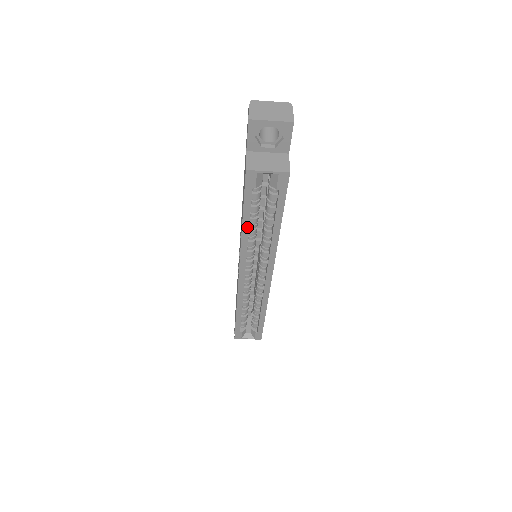
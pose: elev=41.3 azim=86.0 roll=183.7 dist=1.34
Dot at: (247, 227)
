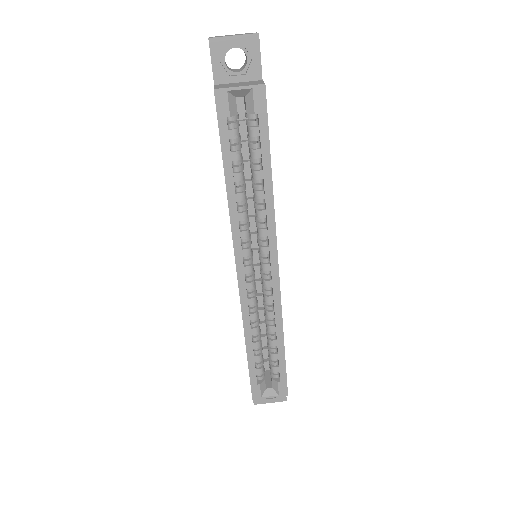
Dot at: (232, 184)
